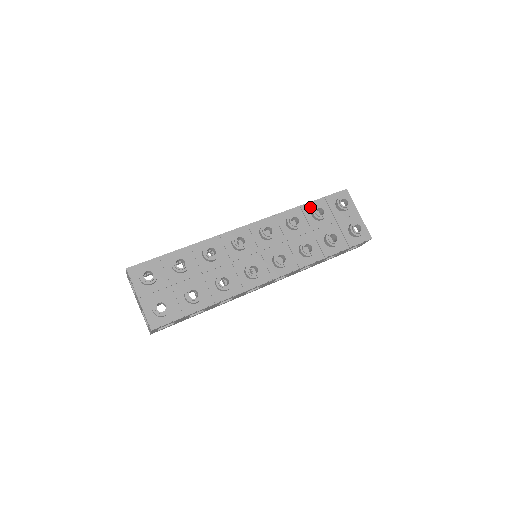
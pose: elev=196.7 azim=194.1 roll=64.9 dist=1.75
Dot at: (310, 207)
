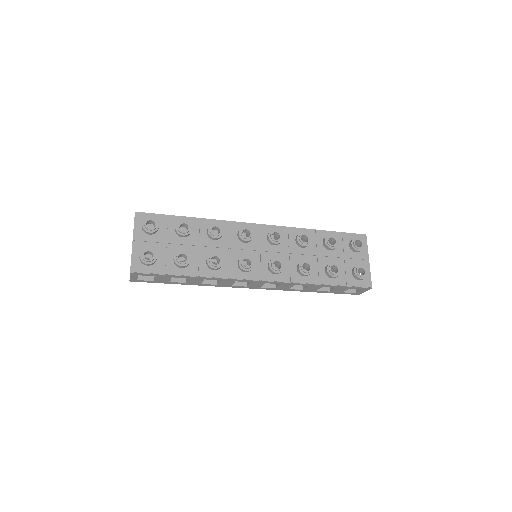
Dot at: (325, 235)
